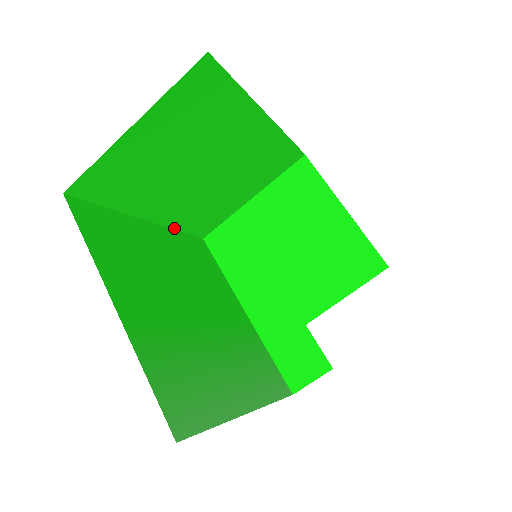
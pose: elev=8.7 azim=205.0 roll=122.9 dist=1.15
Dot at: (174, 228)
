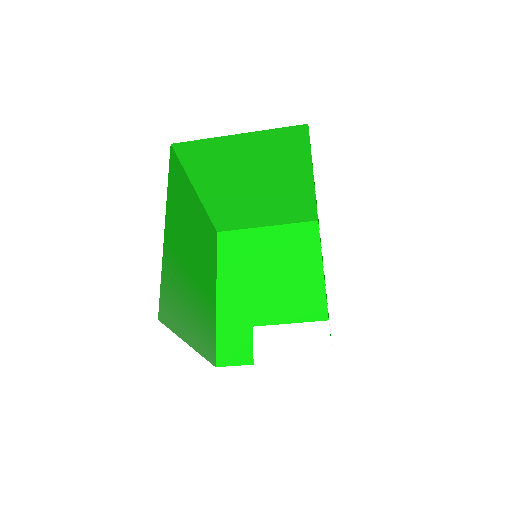
Dot at: (207, 211)
